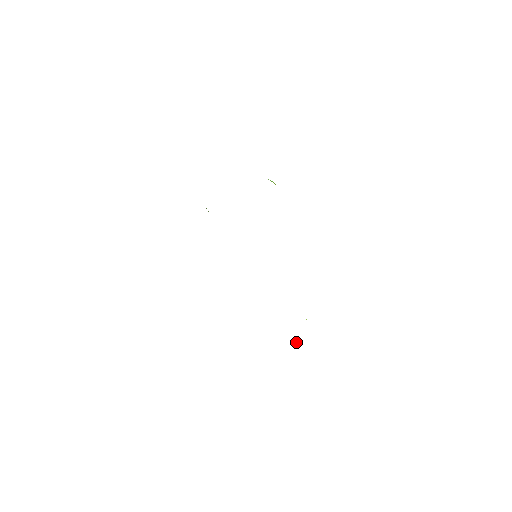
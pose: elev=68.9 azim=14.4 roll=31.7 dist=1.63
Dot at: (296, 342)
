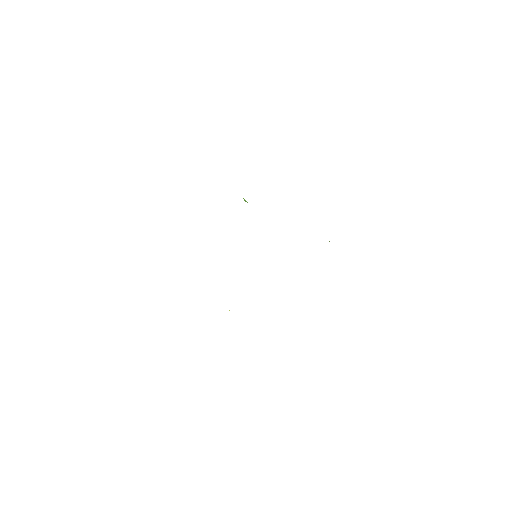
Dot at: (229, 310)
